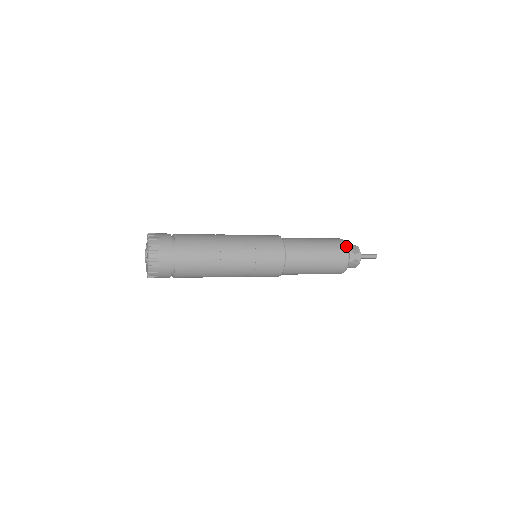
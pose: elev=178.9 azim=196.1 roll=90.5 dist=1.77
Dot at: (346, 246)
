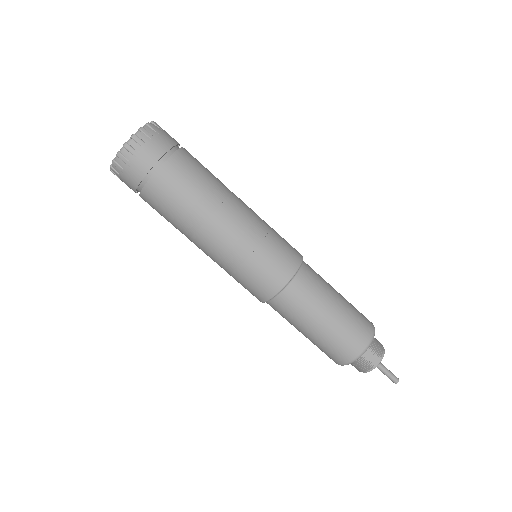
Dot at: (372, 335)
